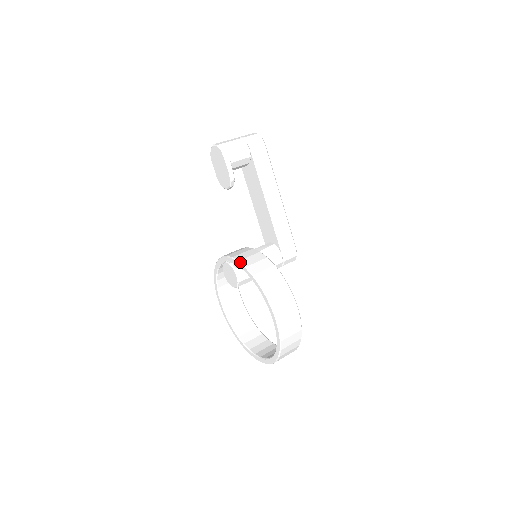
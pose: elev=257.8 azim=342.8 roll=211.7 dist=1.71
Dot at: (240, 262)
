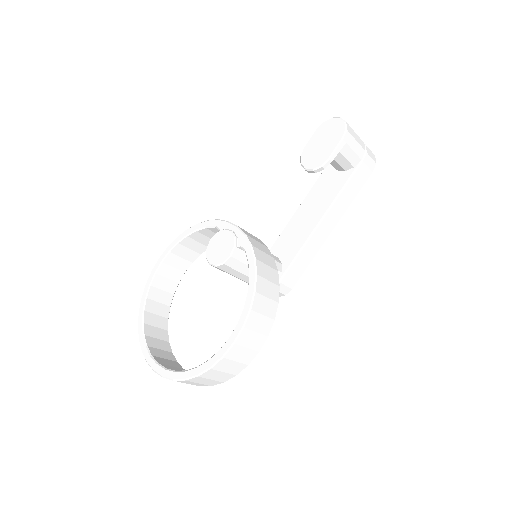
Dot at: (253, 247)
